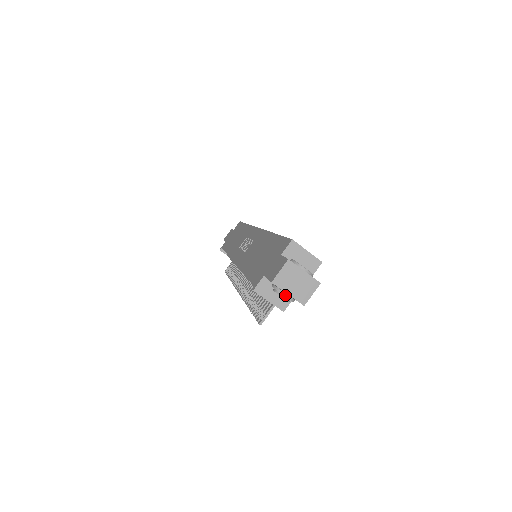
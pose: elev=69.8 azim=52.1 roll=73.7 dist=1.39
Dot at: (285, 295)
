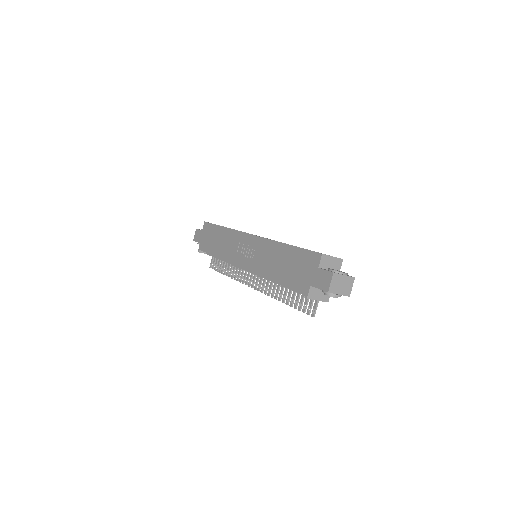
Dot at: (337, 296)
